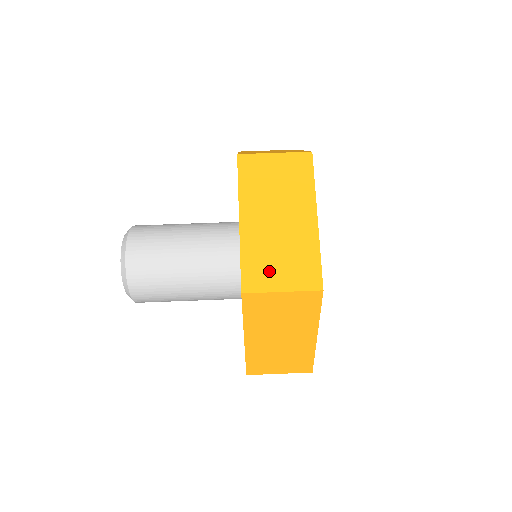
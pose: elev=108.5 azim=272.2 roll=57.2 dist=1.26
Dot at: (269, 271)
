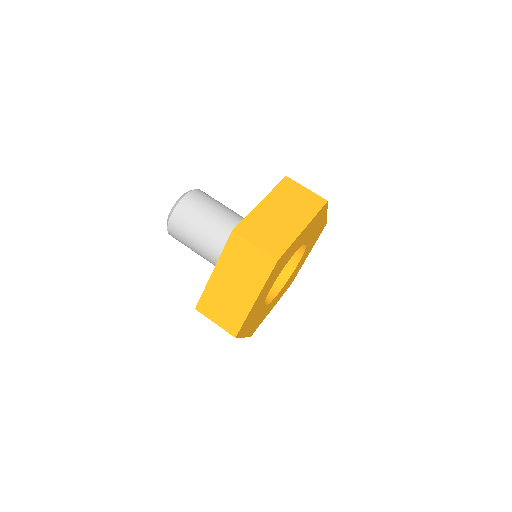
Dot at: (256, 232)
